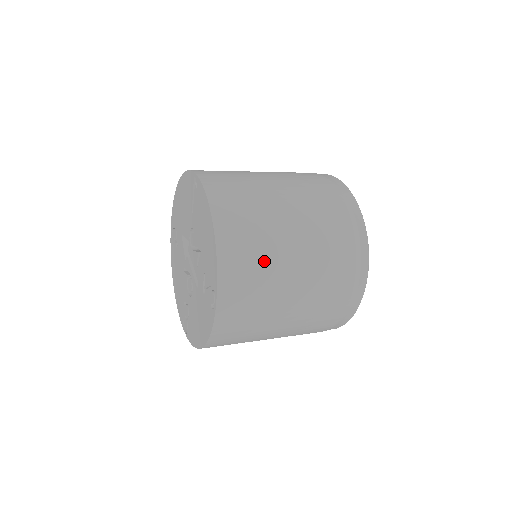
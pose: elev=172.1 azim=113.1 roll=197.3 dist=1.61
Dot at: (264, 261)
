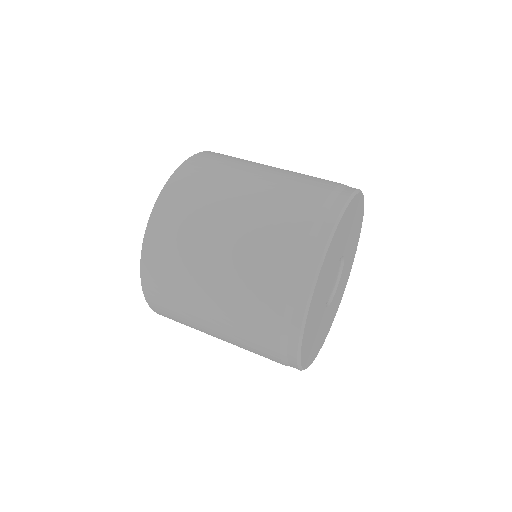
Dot at: (180, 287)
